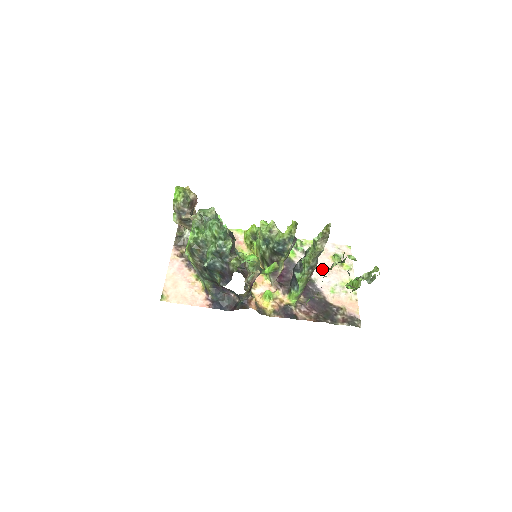
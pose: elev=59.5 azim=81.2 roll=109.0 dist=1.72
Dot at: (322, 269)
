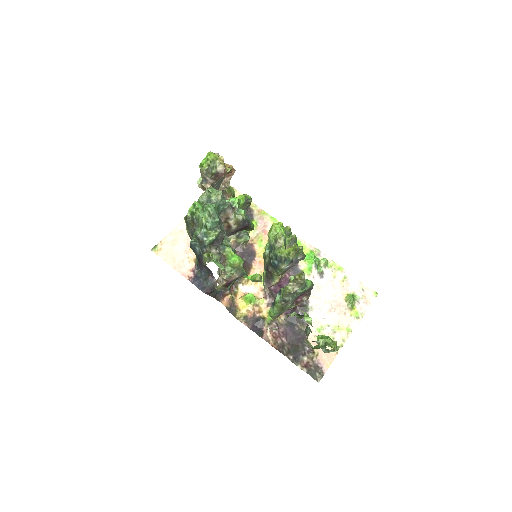
Dot at: (327, 301)
